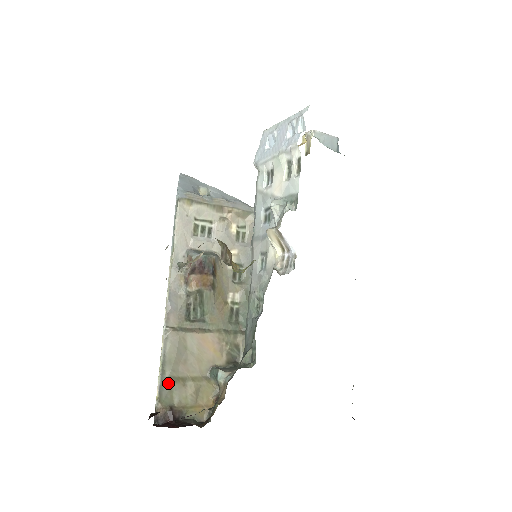
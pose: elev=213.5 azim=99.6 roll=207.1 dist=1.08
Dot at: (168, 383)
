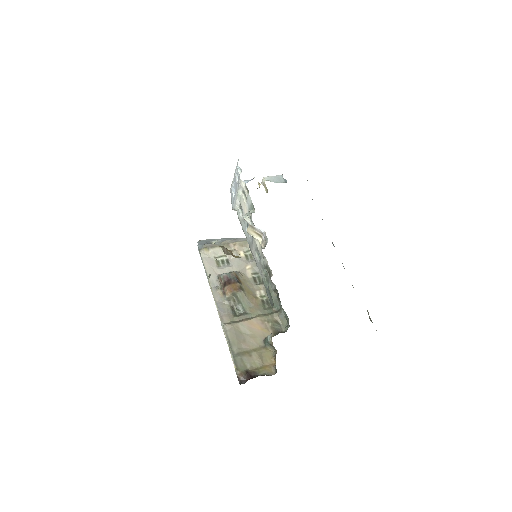
Dot at: (238, 357)
